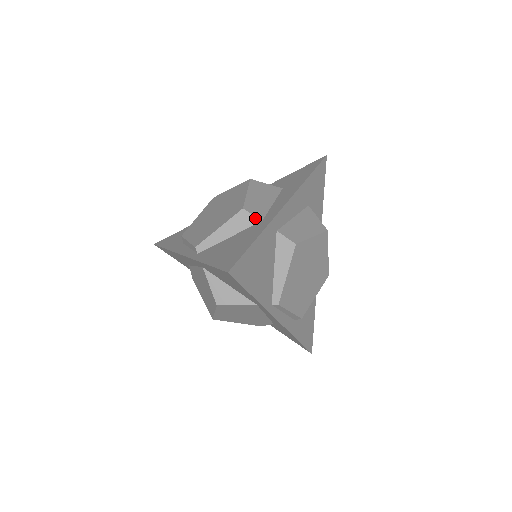
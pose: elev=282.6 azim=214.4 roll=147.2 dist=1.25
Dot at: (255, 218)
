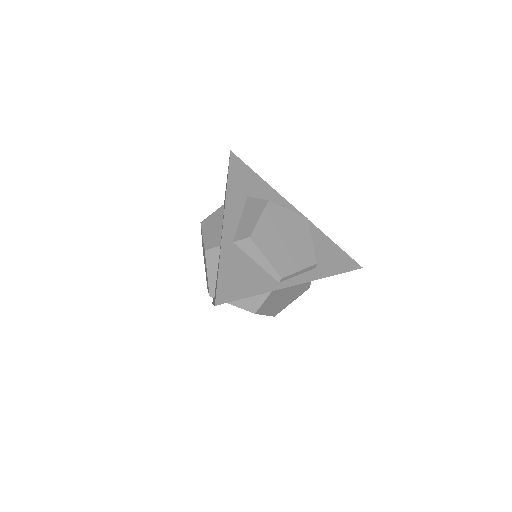
Dot at: (216, 248)
